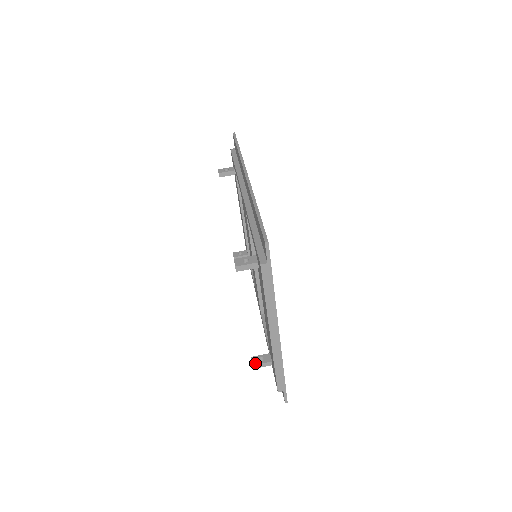
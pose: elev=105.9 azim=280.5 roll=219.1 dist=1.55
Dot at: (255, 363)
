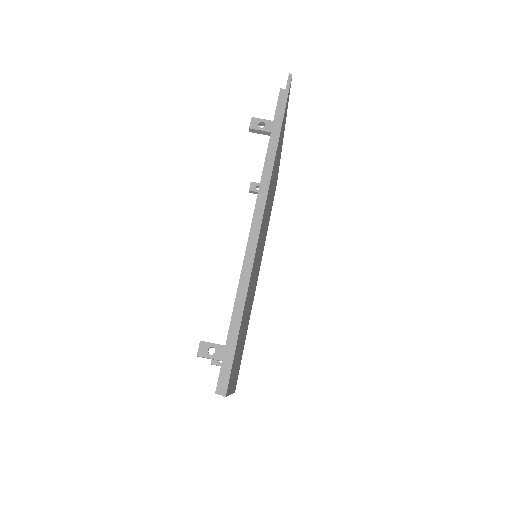
Dot at: (214, 363)
